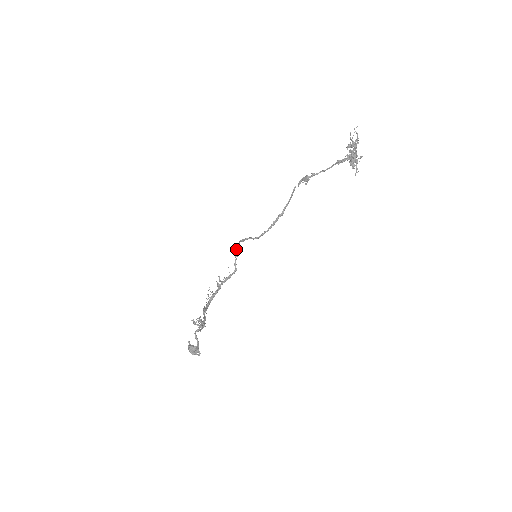
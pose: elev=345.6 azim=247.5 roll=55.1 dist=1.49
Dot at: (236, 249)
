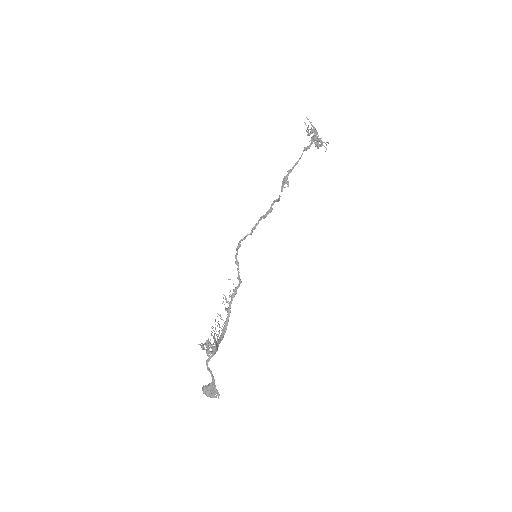
Dot at: (236, 261)
